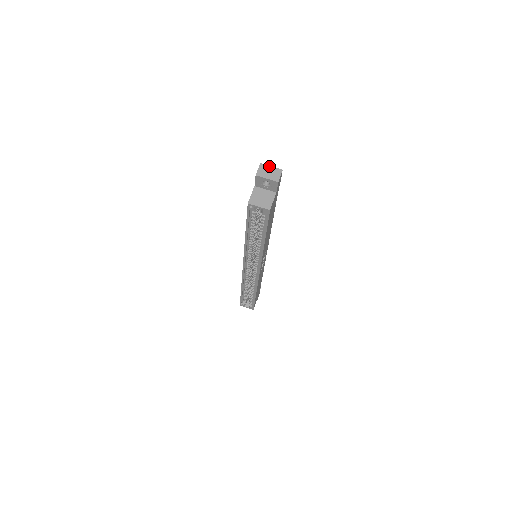
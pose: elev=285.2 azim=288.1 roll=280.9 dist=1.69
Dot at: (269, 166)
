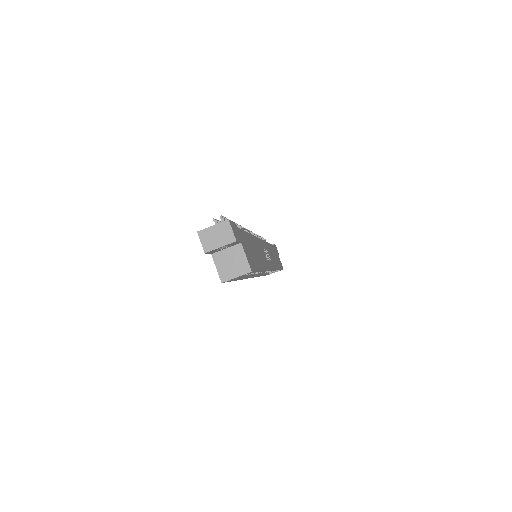
Dot at: (209, 228)
